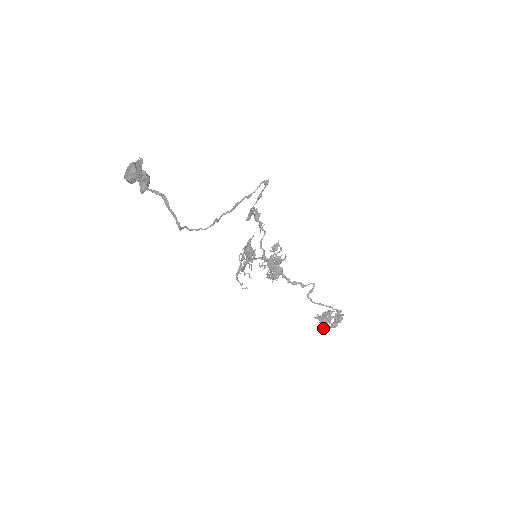
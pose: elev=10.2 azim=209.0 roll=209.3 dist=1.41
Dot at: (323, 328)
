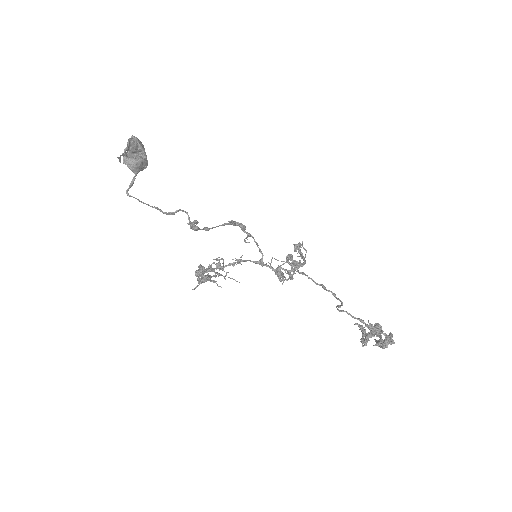
Dot at: (363, 338)
